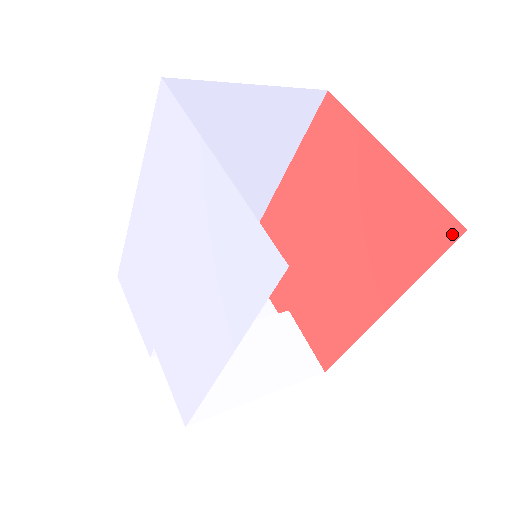
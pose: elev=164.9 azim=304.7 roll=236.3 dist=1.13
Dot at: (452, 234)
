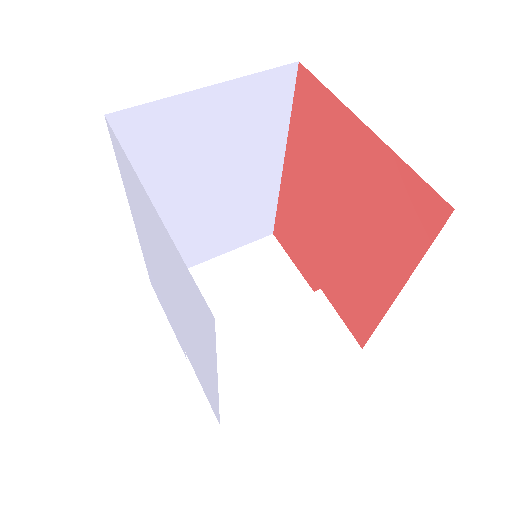
Dot at: (441, 214)
